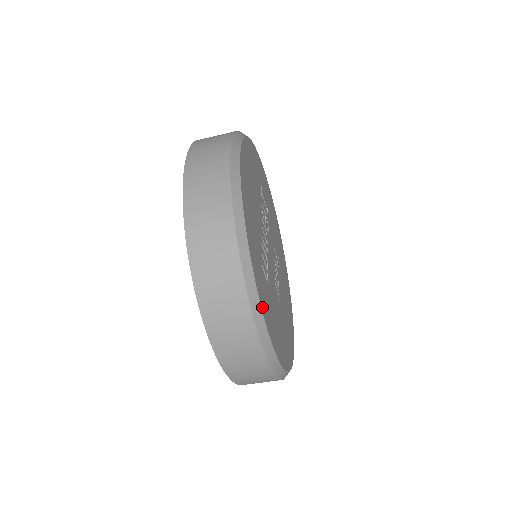
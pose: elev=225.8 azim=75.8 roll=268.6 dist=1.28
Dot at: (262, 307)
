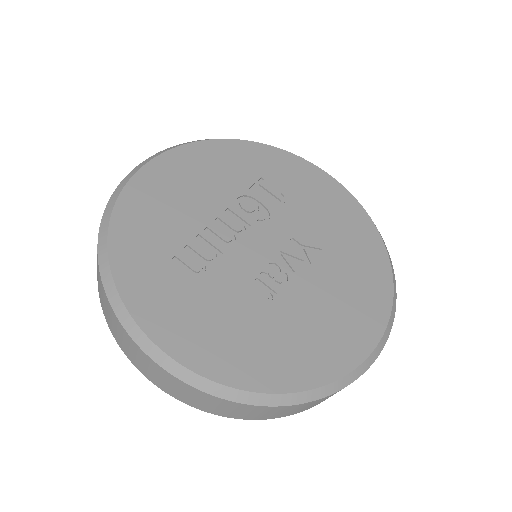
Dot at: (129, 300)
